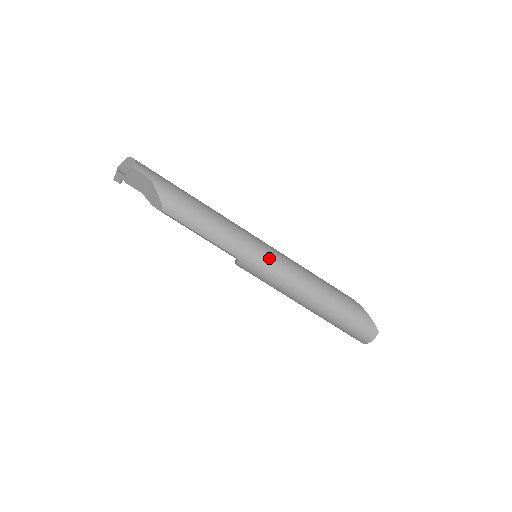
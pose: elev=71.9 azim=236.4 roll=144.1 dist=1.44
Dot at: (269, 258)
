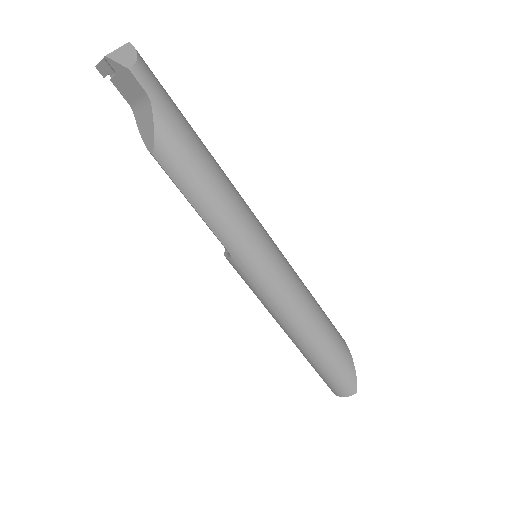
Dot at: (272, 271)
